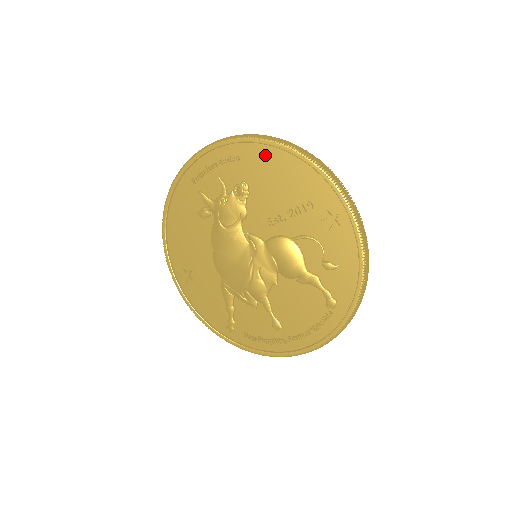
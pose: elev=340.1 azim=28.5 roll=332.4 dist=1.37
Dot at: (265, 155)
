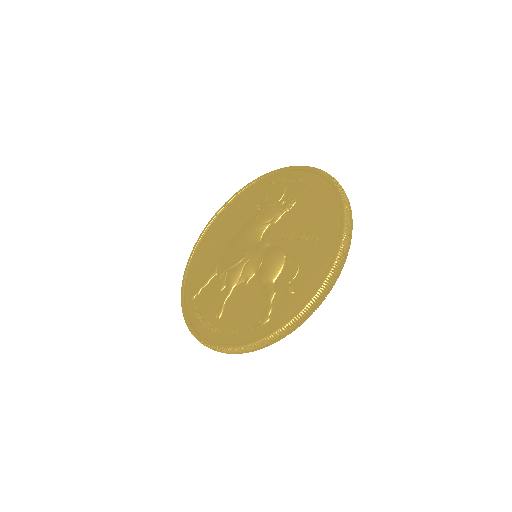
Dot at: (323, 189)
